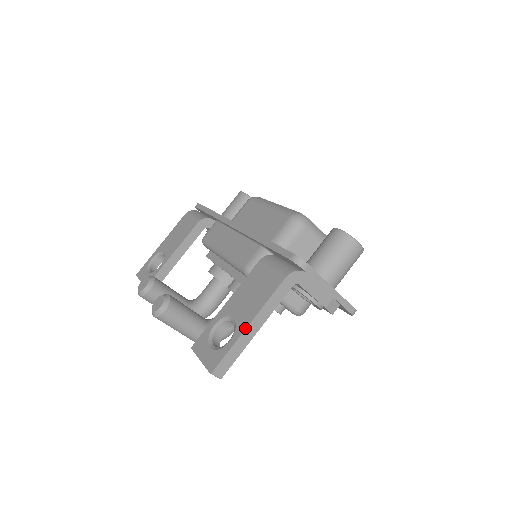
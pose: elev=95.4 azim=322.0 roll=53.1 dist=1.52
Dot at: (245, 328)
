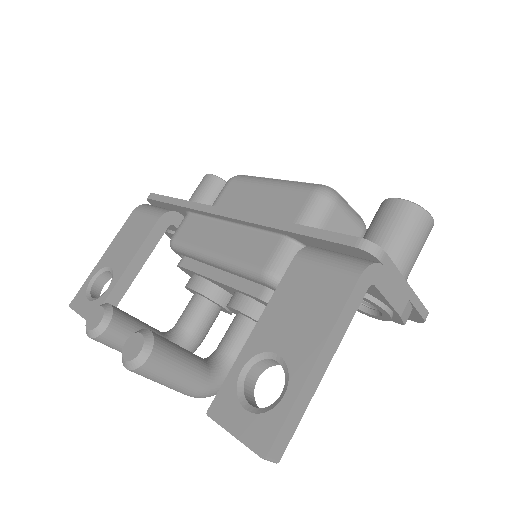
Dot at: (309, 369)
